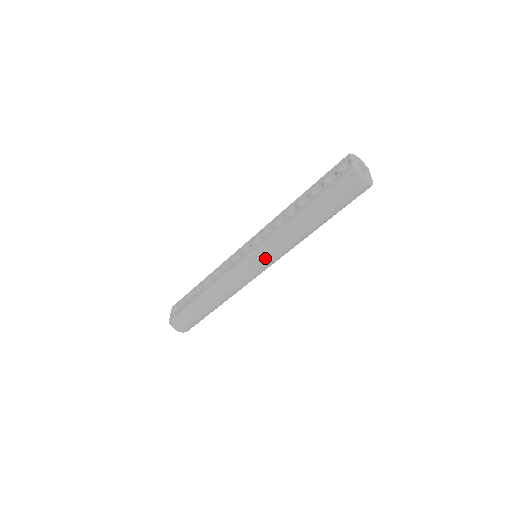
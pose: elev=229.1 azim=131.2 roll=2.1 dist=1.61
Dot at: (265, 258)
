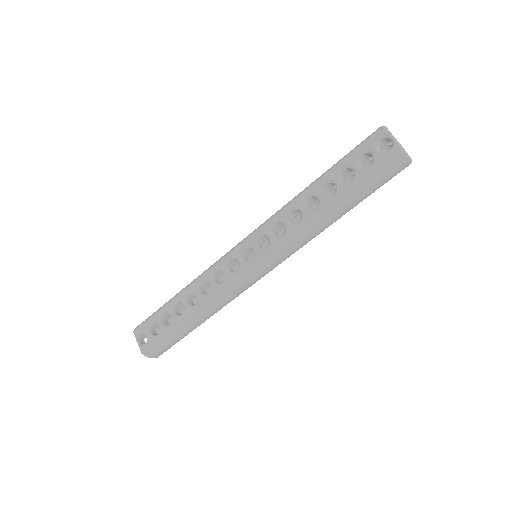
Dot at: (279, 261)
